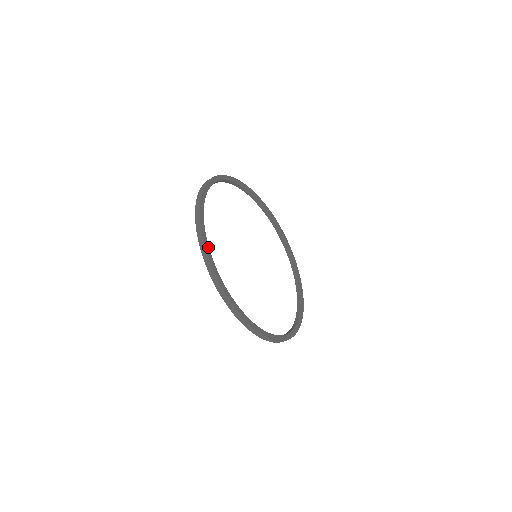
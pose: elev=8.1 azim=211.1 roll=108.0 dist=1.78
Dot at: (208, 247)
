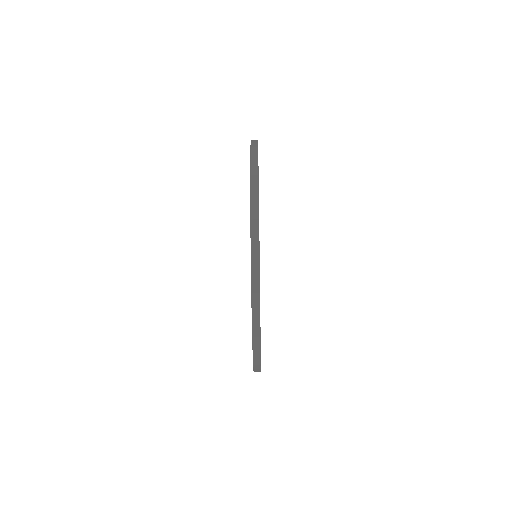
Dot at: occluded
